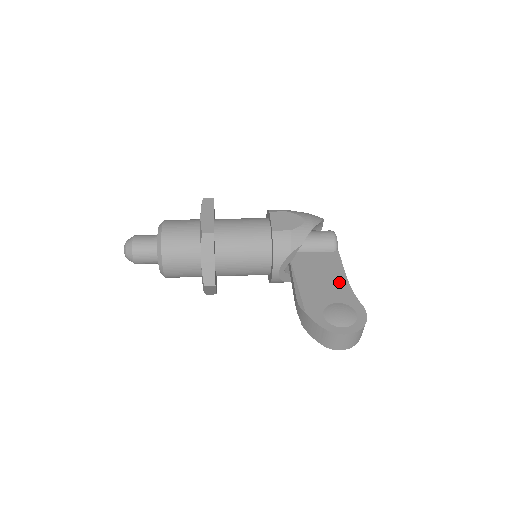
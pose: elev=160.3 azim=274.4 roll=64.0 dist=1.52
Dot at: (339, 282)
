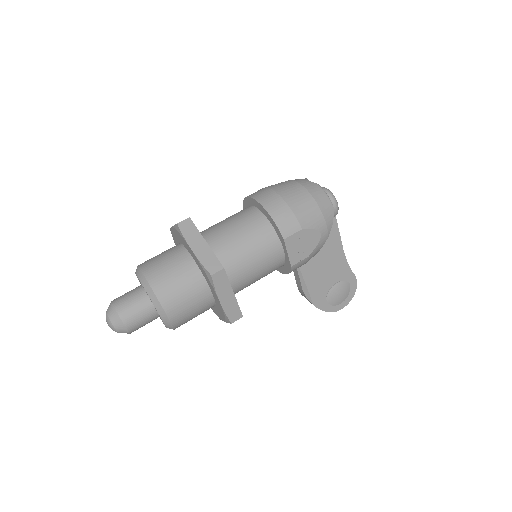
Dot at: (337, 258)
